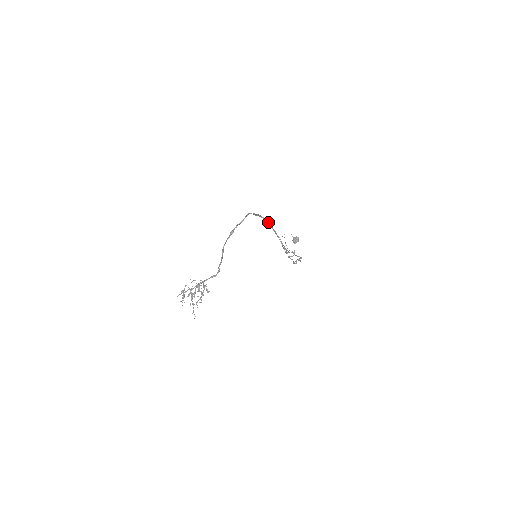
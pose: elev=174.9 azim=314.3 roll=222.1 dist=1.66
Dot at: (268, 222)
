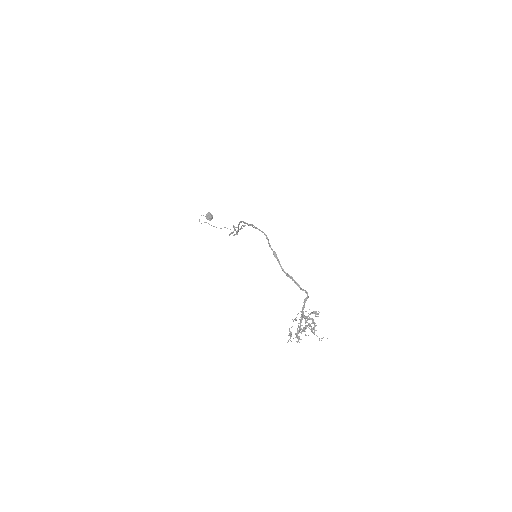
Dot at: (241, 222)
